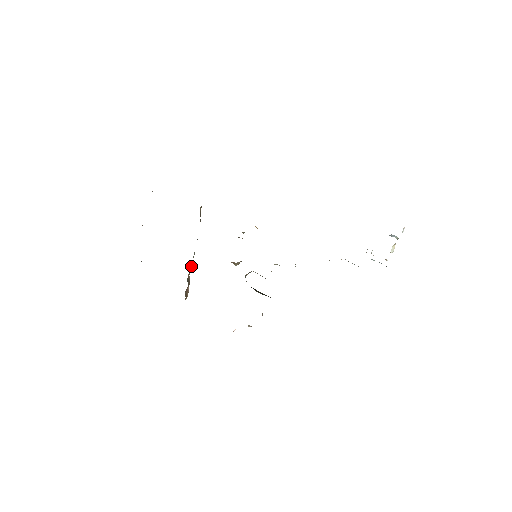
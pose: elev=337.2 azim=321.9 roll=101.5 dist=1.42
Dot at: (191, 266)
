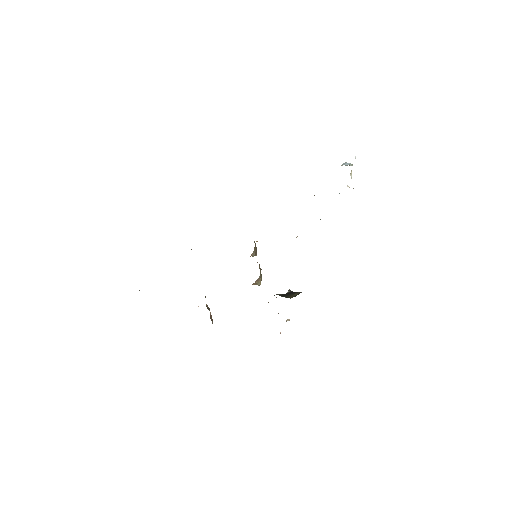
Dot at: (205, 296)
